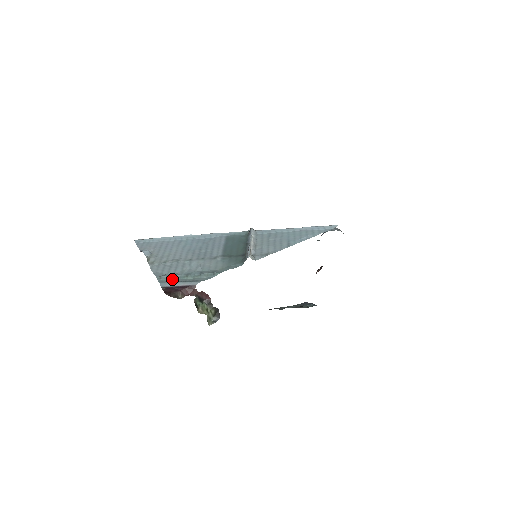
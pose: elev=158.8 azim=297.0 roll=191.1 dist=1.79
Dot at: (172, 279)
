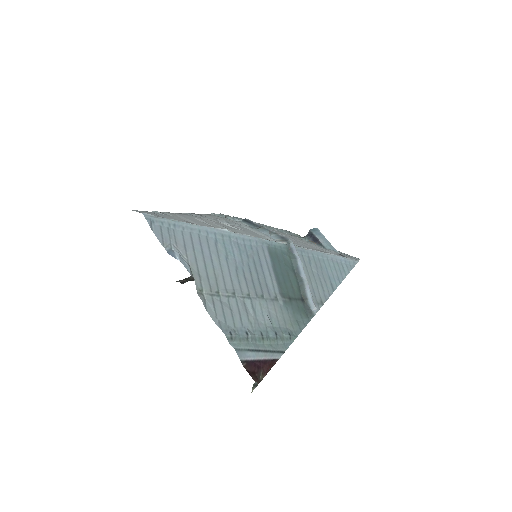
Dot at: (247, 343)
